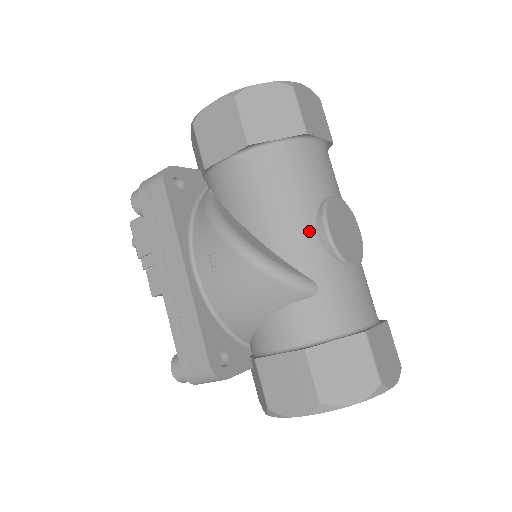
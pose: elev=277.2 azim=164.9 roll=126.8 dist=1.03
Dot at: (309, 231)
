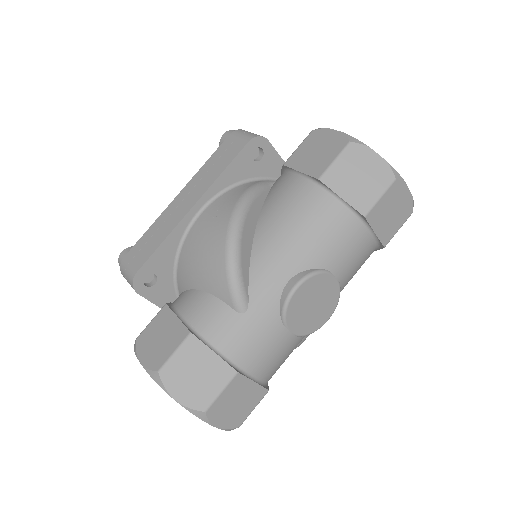
Dot at: (286, 273)
